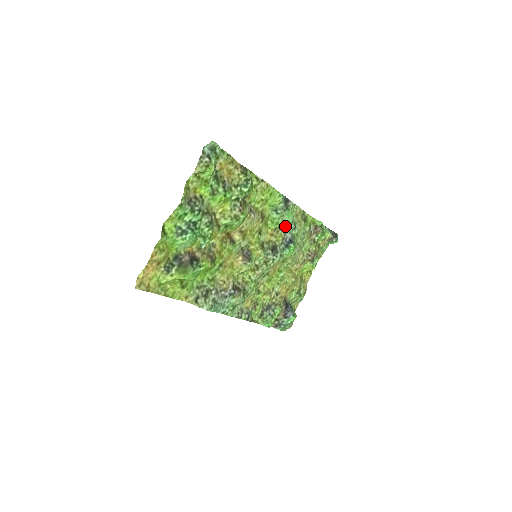
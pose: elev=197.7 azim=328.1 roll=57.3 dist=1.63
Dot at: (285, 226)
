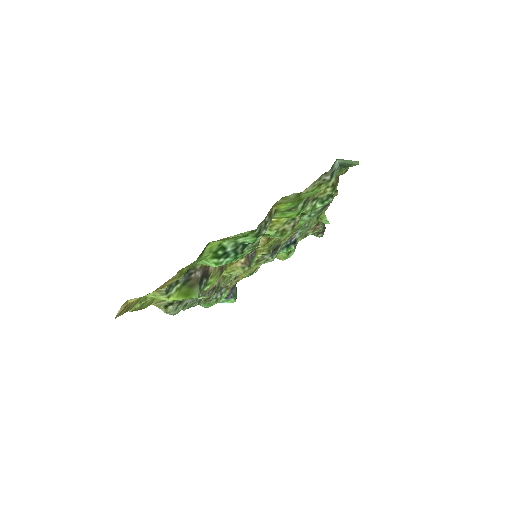
Dot at: (302, 226)
